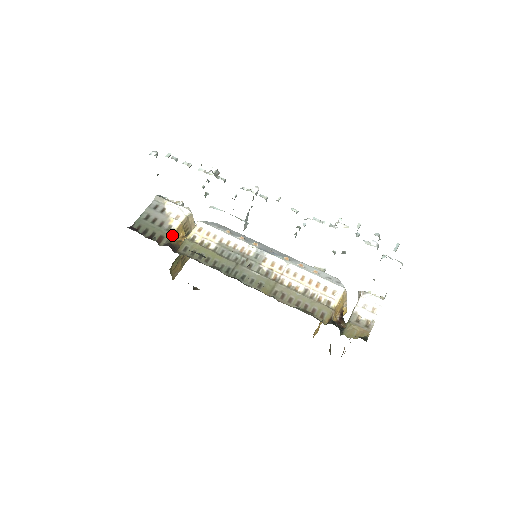
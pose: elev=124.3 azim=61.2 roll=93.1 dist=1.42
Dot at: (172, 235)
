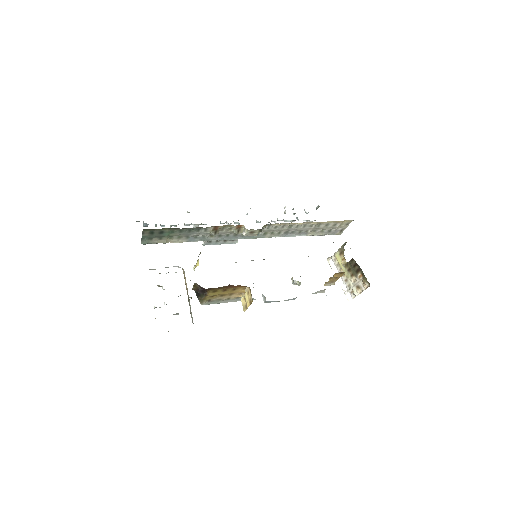
Dot at: occluded
